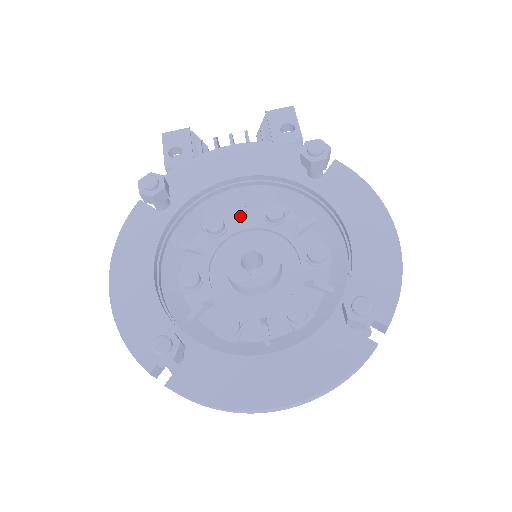
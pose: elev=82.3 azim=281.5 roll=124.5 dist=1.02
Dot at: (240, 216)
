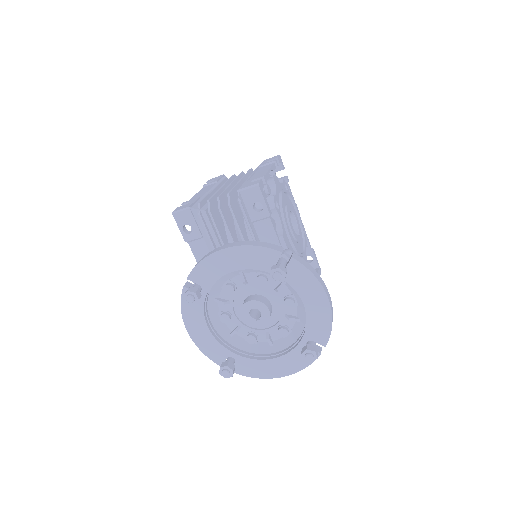
Dot at: (242, 279)
